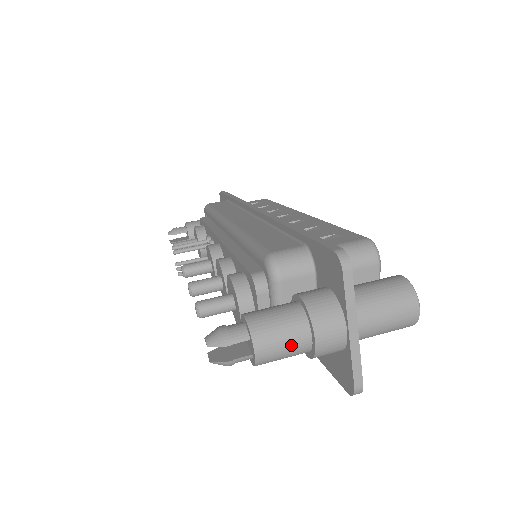
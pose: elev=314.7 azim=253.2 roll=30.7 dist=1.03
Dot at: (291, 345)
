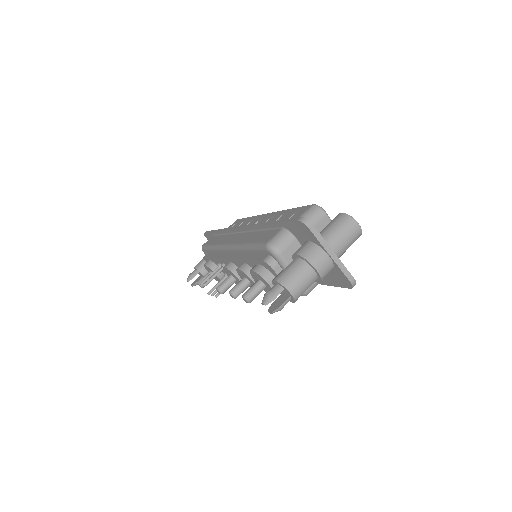
Dot at: (306, 279)
